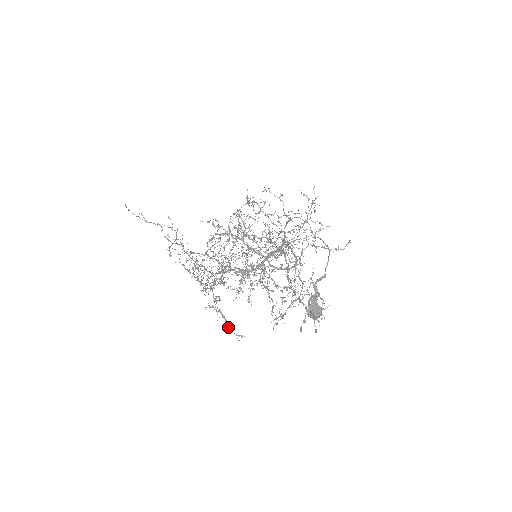
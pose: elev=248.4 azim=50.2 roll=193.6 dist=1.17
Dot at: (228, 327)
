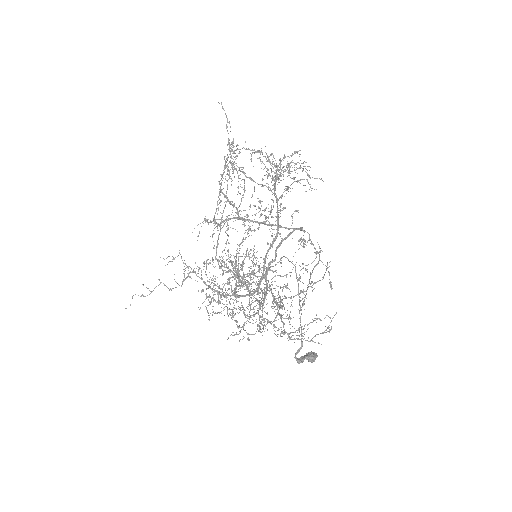
Dot at: (276, 270)
